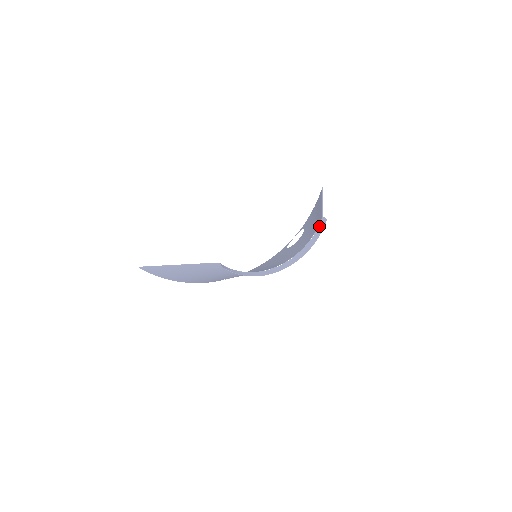
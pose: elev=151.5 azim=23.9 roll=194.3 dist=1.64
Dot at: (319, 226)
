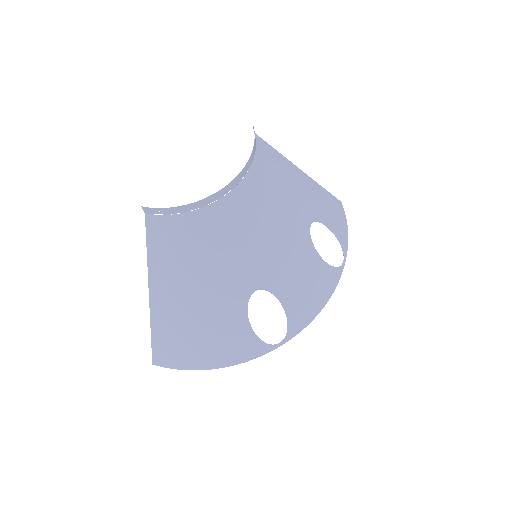
Dot at: (255, 140)
